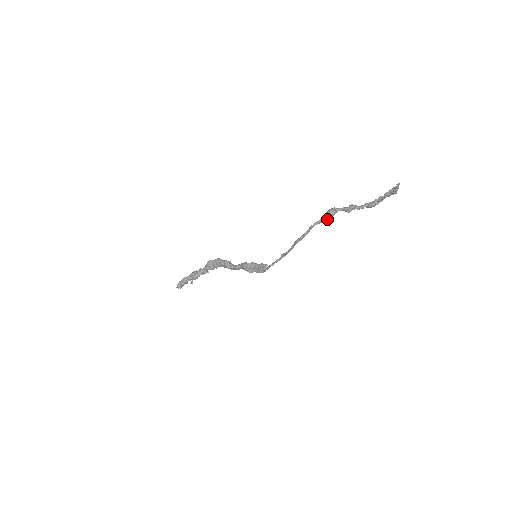
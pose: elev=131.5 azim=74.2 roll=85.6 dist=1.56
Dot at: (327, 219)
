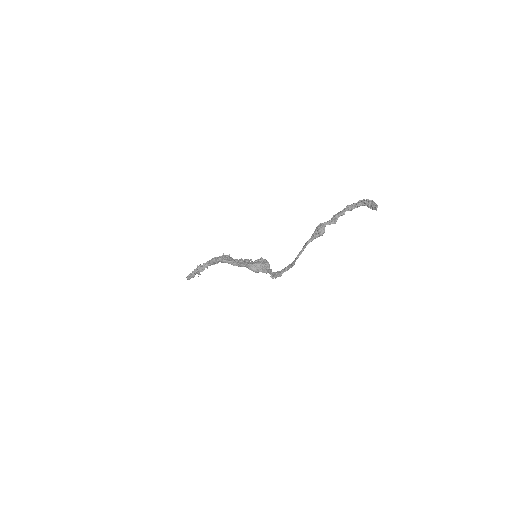
Dot at: occluded
